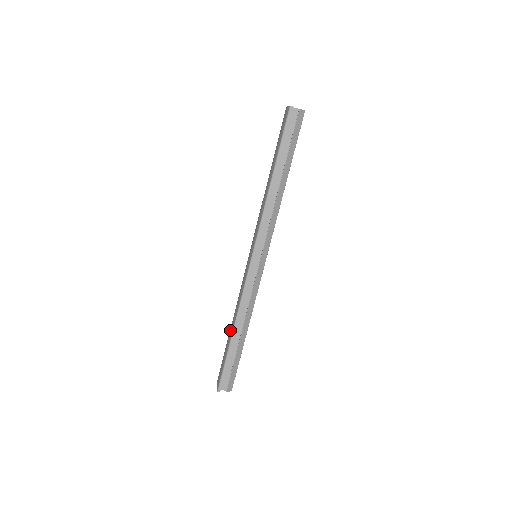
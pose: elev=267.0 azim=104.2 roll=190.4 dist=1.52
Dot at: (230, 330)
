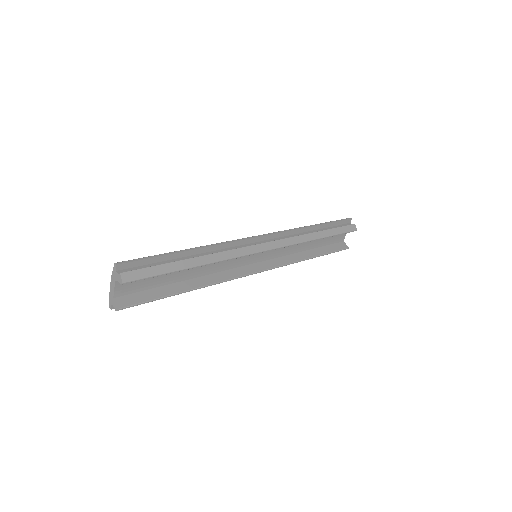
Dot at: occluded
